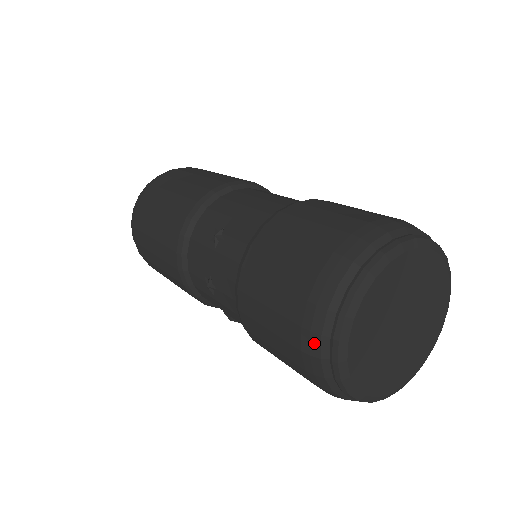
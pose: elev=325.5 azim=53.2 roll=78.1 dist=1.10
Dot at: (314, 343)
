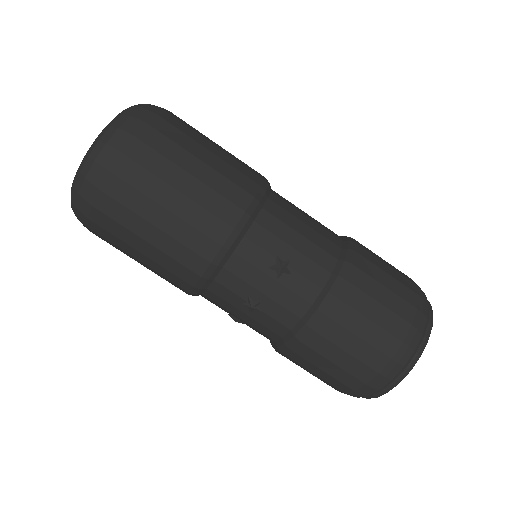
Dot at: (382, 383)
